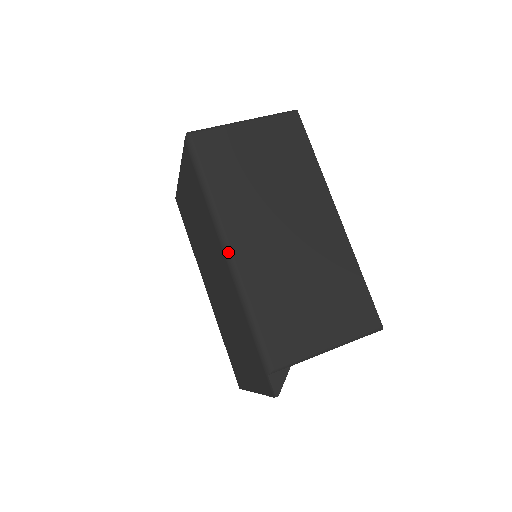
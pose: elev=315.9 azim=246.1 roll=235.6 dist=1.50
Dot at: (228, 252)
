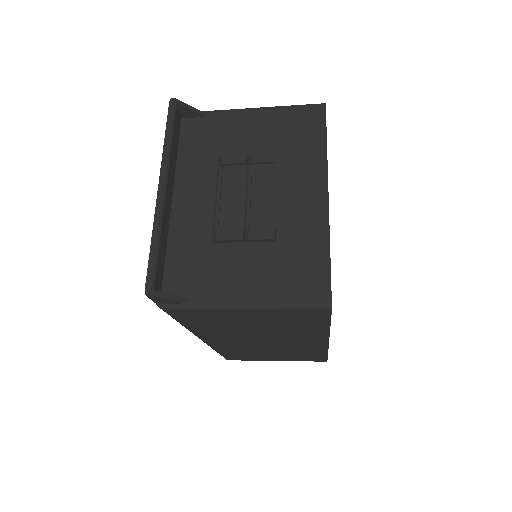
Dot at: occluded
